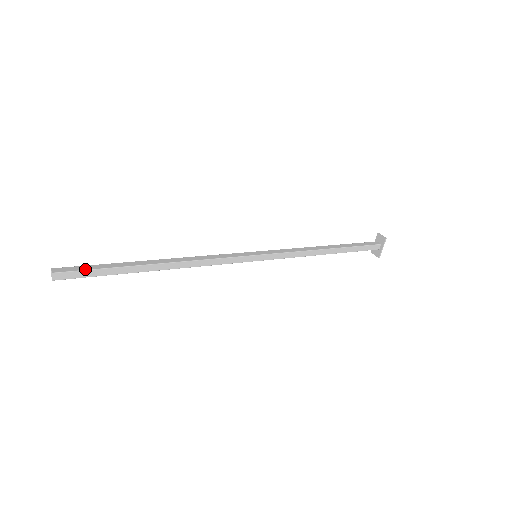
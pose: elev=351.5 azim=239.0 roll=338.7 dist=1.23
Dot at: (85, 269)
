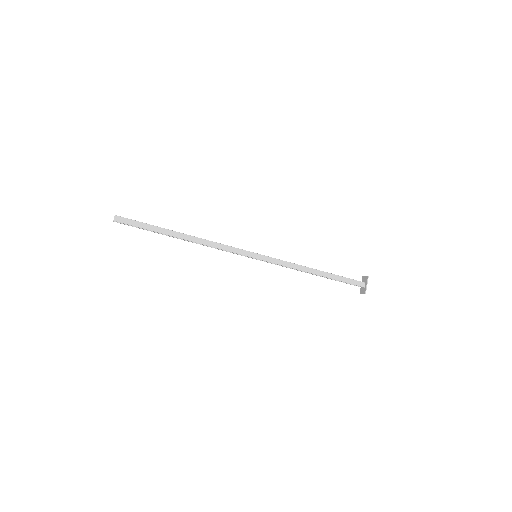
Dot at: (135, 220)
